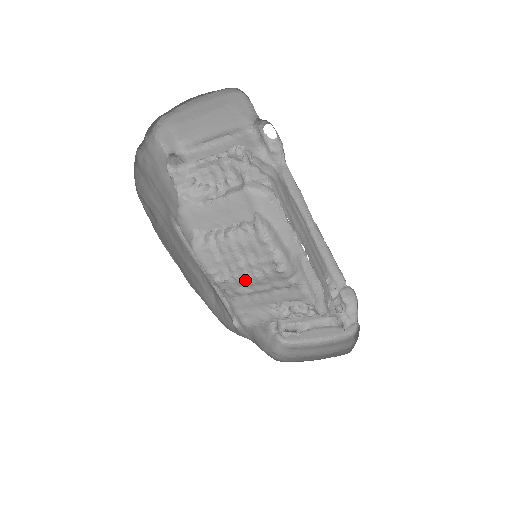
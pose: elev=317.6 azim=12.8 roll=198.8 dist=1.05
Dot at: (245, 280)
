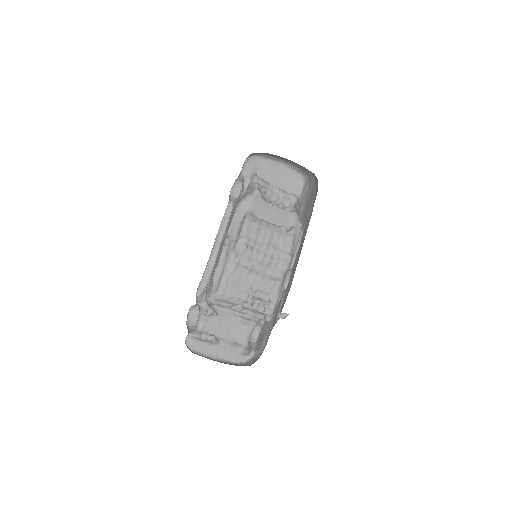
Dot at: (261, 257)
